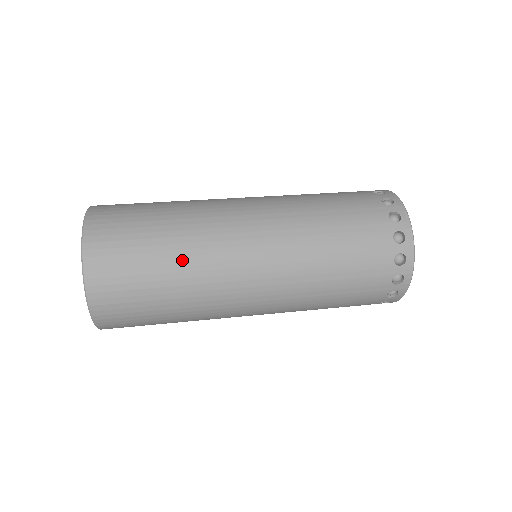
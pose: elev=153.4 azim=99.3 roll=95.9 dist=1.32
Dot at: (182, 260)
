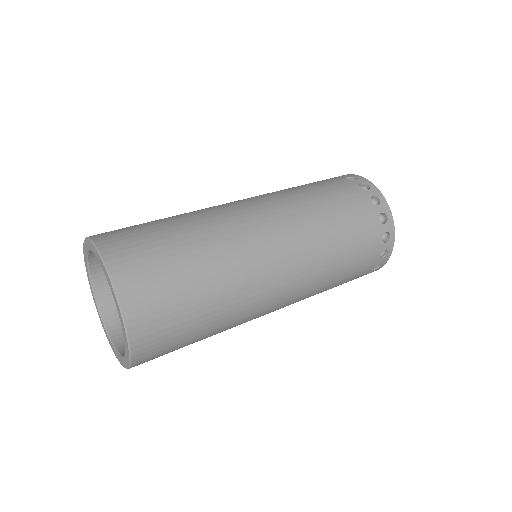
Dot at: (222, 320)
